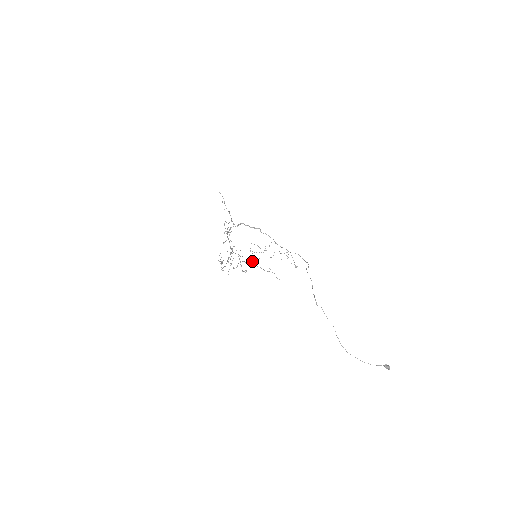
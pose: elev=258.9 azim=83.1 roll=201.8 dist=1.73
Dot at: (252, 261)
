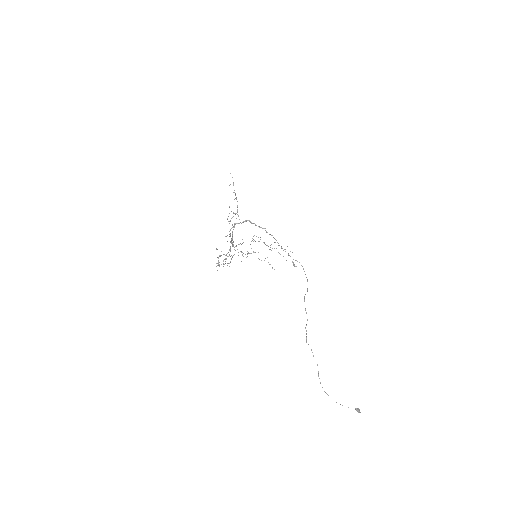
Dot at: (251, 253)
